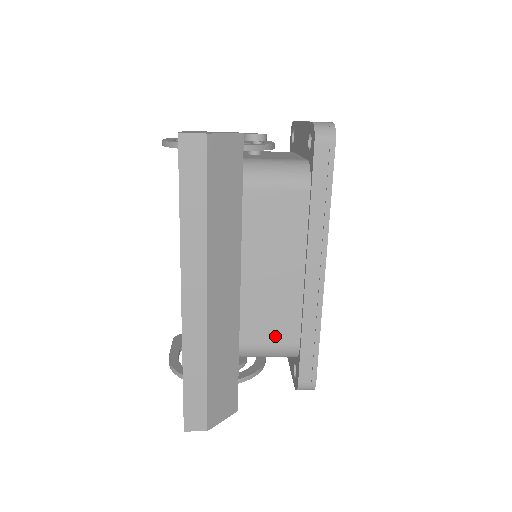
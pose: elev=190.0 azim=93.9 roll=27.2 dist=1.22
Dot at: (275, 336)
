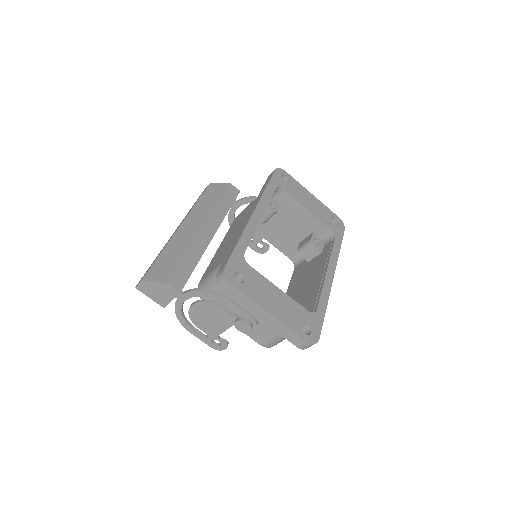
Dot at: (222, 259)
